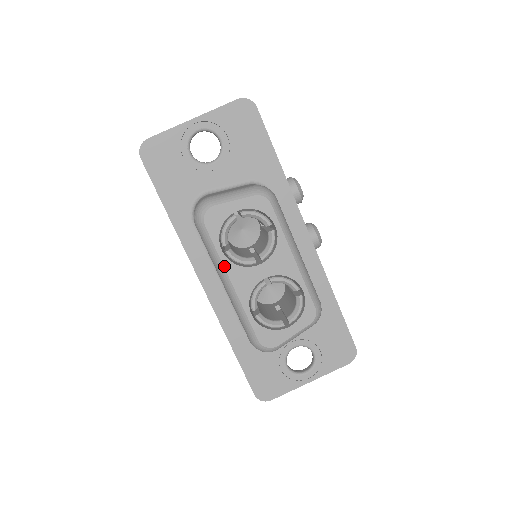
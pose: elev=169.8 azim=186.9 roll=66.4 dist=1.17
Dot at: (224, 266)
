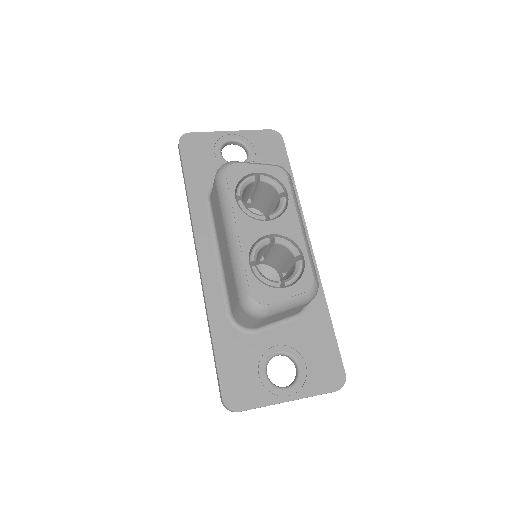
Dot at: (234, 212)
